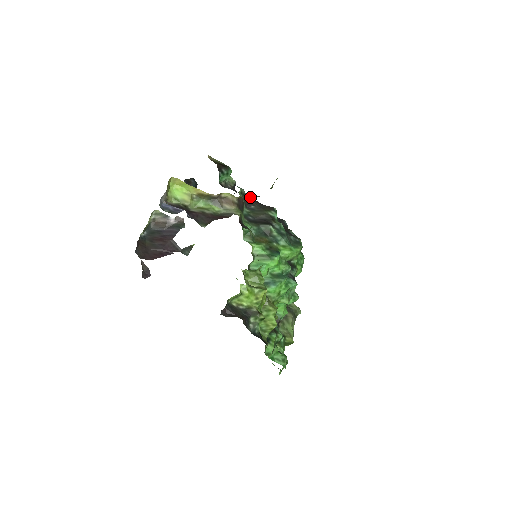
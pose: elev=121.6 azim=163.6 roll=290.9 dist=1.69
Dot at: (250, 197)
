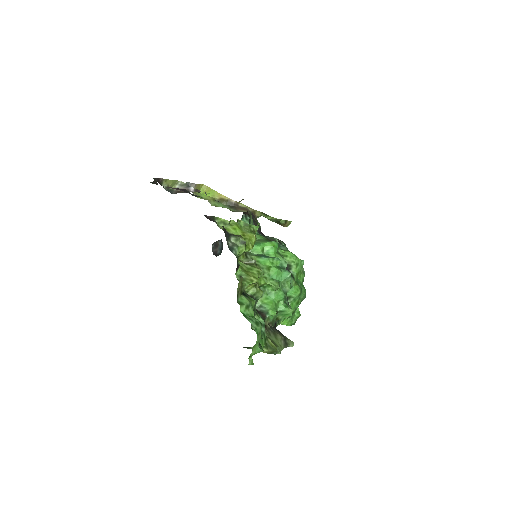
Dot at: occluded
